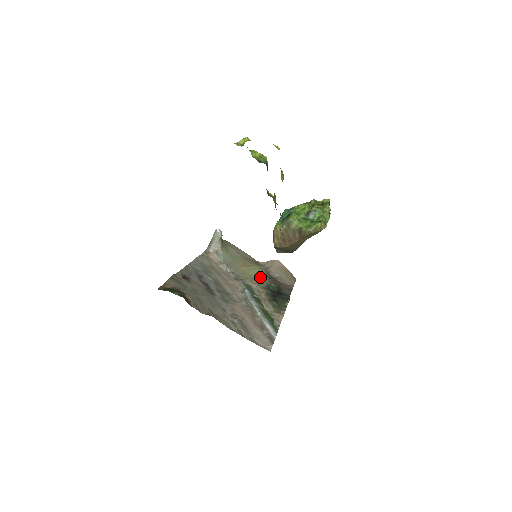
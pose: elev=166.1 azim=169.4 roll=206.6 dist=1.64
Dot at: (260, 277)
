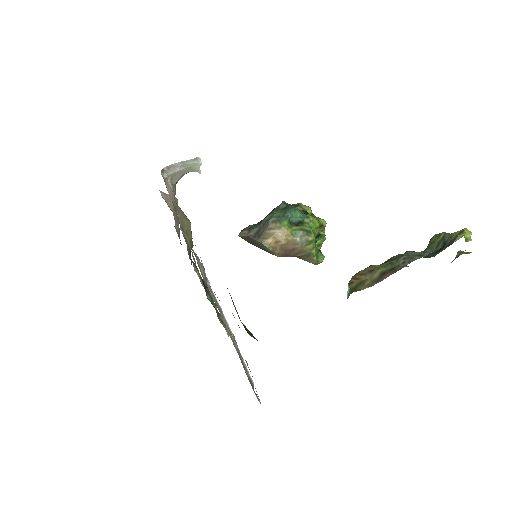
Dot at: (190, 241)
